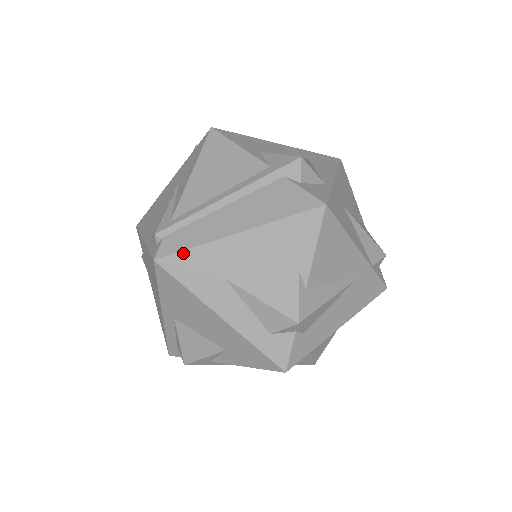
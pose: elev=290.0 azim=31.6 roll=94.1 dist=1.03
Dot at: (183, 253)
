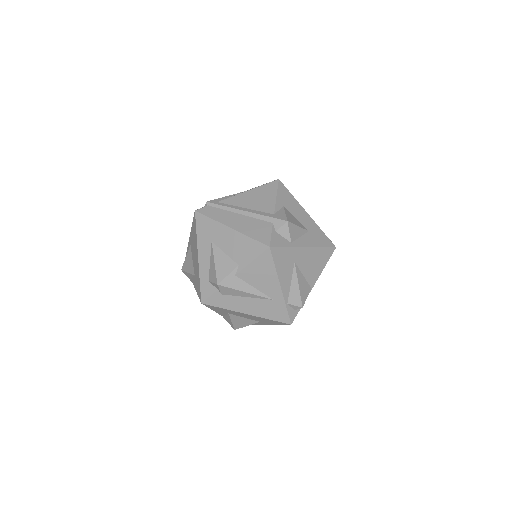
Dot at: (206, 217)
